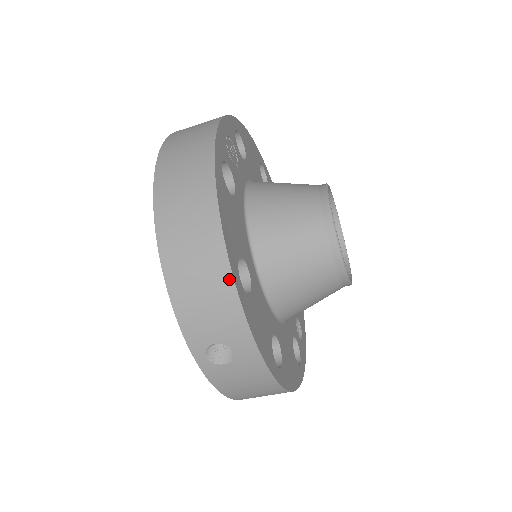
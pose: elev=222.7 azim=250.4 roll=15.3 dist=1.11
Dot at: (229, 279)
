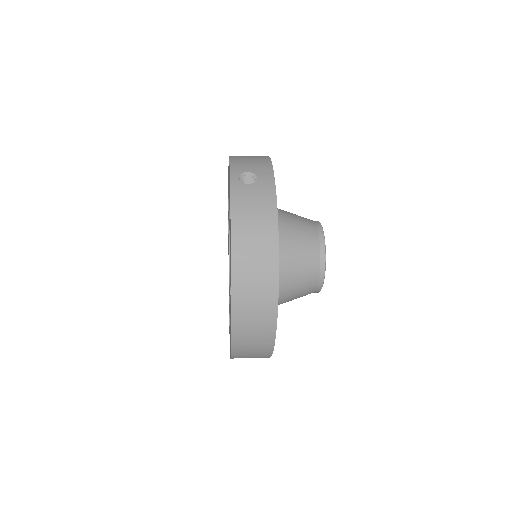
Dot at: occluded
